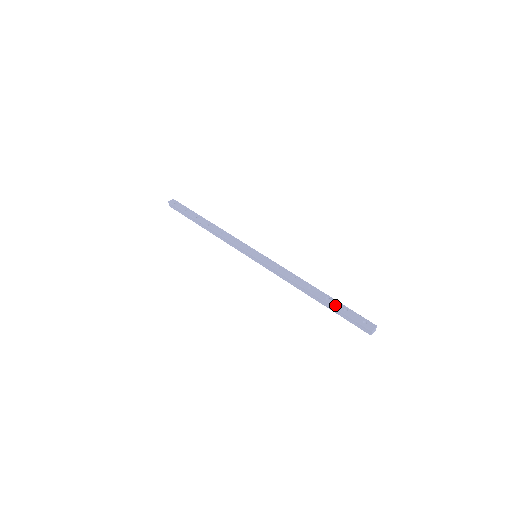
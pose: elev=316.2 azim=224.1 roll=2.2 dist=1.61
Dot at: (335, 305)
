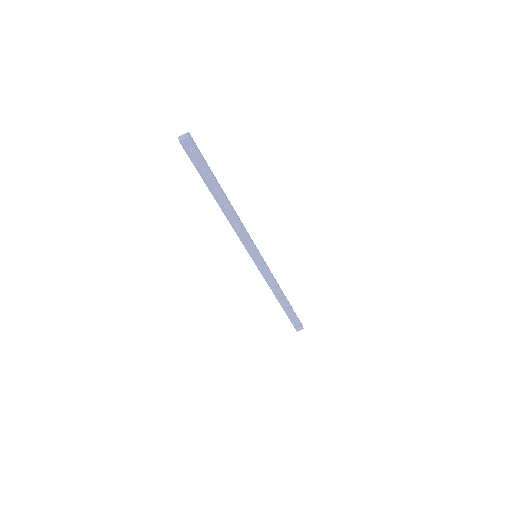
Dot at: (289, 314)
